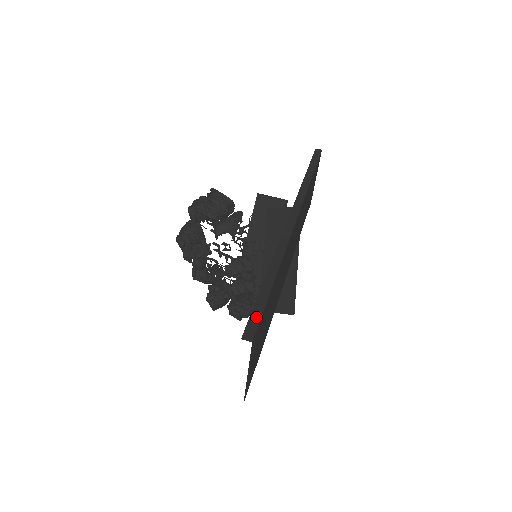
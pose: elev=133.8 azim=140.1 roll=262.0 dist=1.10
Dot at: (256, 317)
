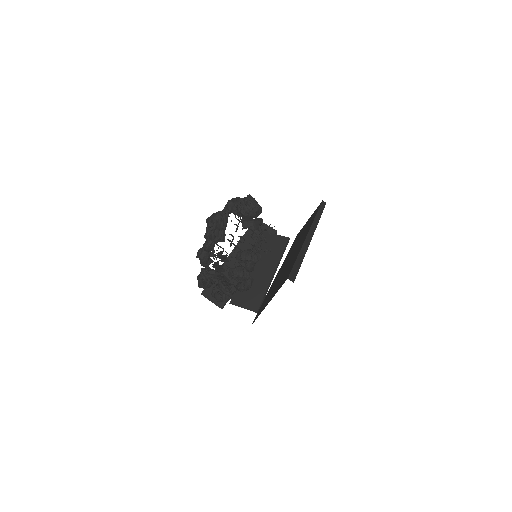
Dot at: (295, 272)
